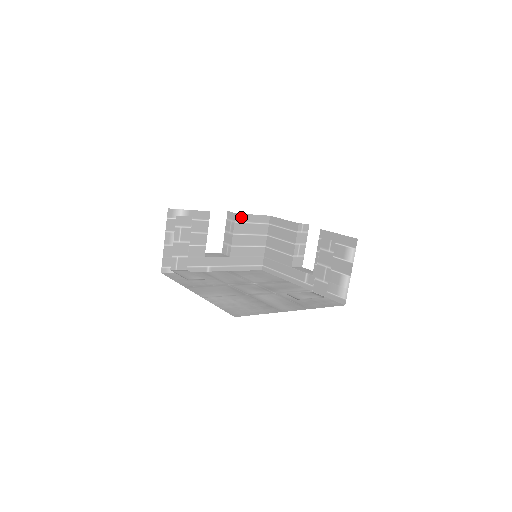
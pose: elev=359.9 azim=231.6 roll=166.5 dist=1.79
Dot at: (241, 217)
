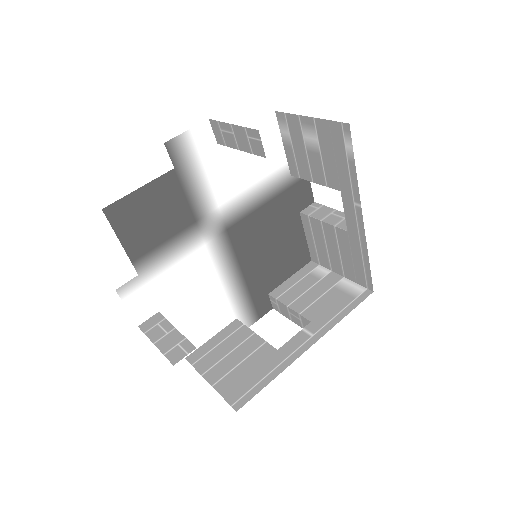
Dot at: occluded
